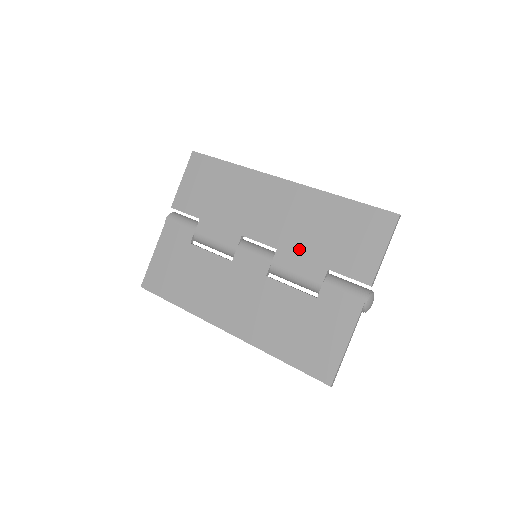
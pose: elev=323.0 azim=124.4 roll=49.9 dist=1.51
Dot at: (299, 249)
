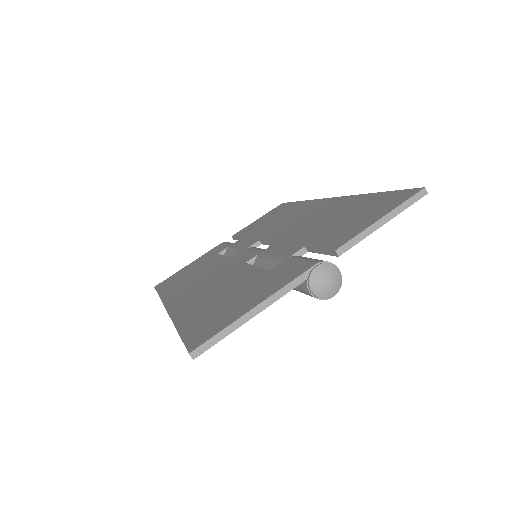
Dot at: (295, 237)
